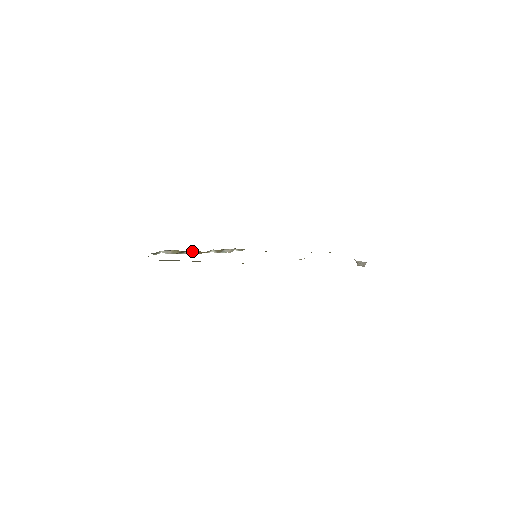
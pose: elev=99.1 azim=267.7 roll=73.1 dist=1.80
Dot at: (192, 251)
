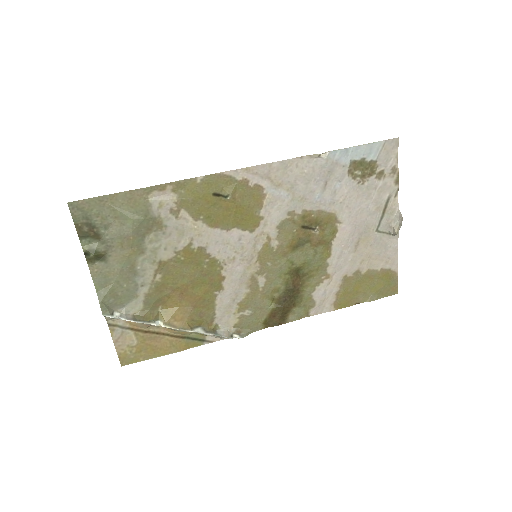
Dot at: (165, 315)
